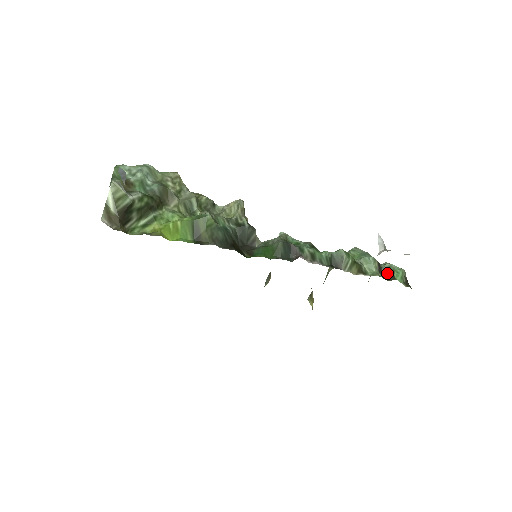
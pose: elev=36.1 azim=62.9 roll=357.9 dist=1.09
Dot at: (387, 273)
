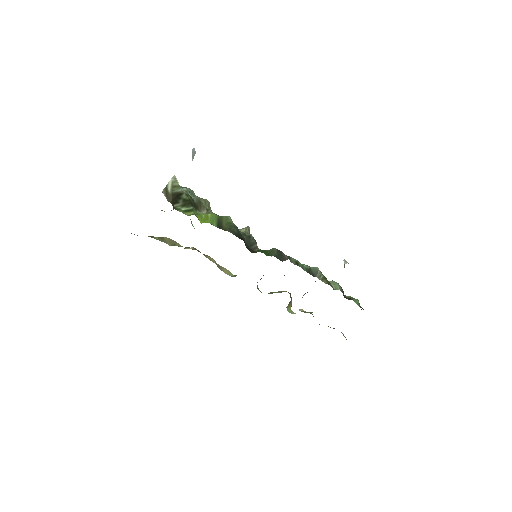
Dot at: (348, 298)
